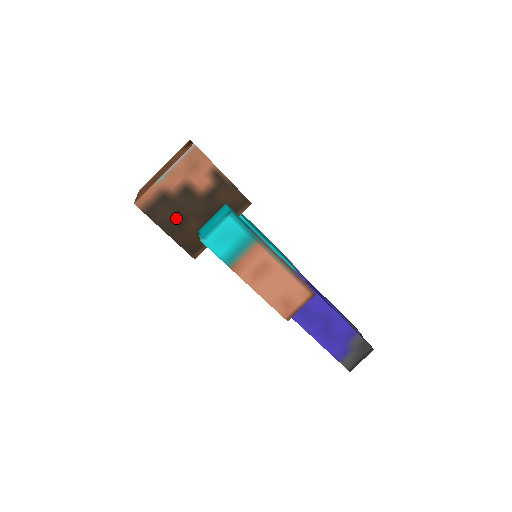
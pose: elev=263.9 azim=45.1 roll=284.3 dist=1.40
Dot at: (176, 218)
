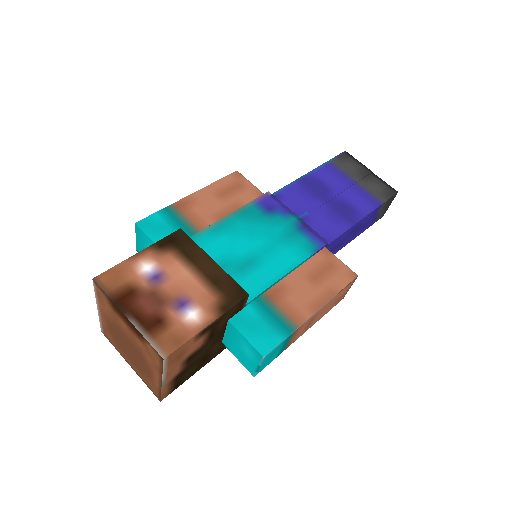
Dot at: (198, 363)
